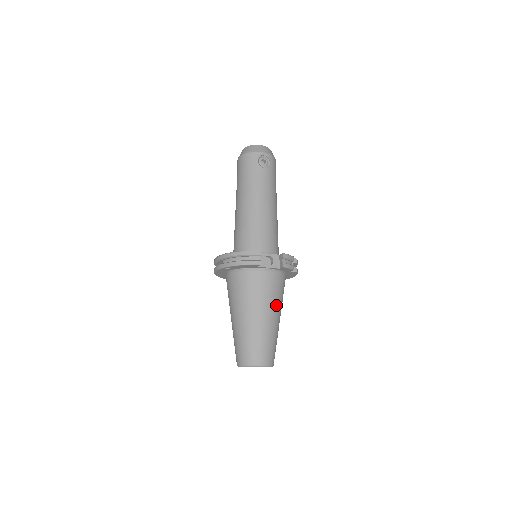
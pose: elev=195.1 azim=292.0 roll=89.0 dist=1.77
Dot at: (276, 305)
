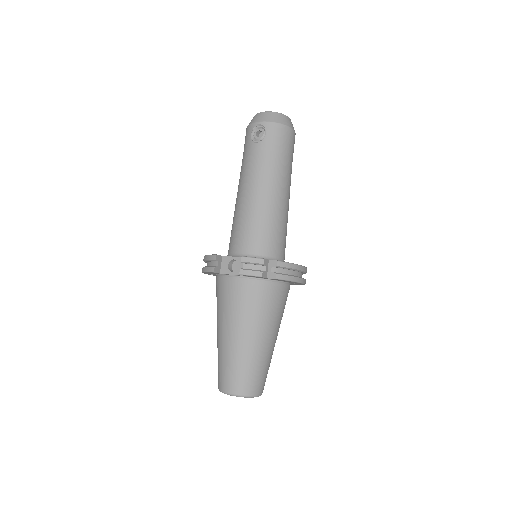
Dot at: (247, 321)
